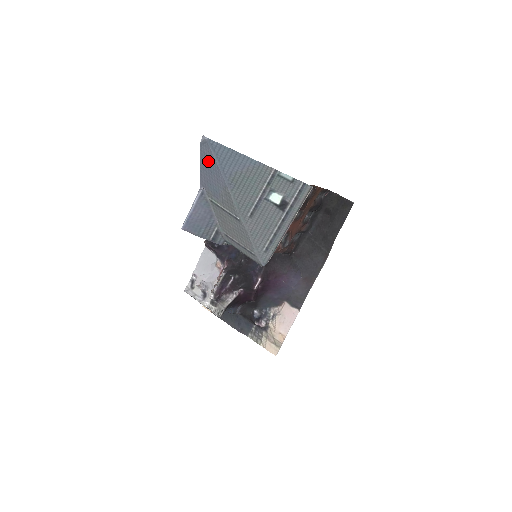
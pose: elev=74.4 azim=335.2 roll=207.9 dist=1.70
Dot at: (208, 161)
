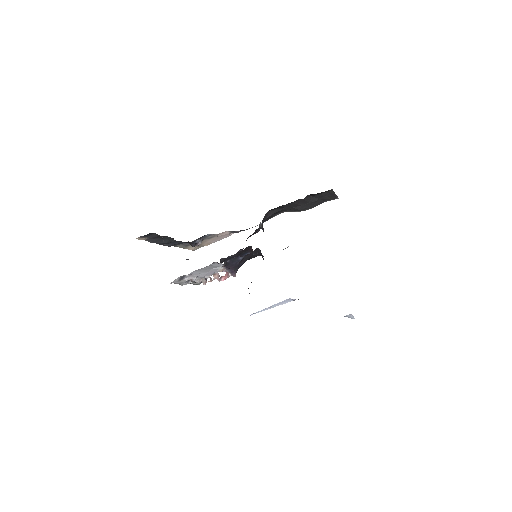
Dot at: occluded
